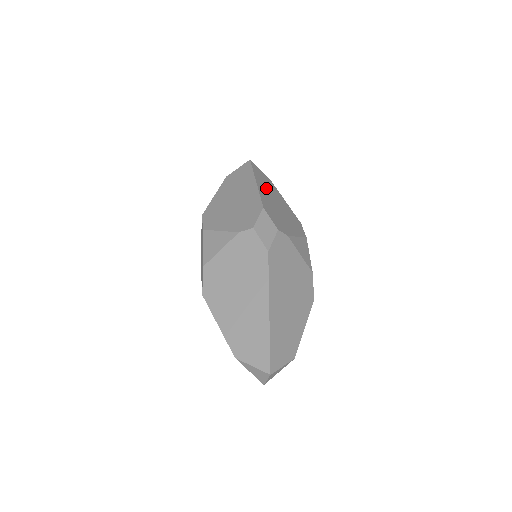
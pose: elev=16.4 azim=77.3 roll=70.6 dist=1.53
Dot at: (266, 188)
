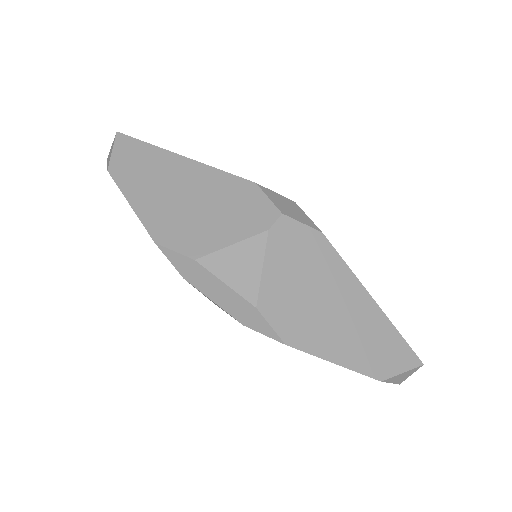
Dot at: occluded
